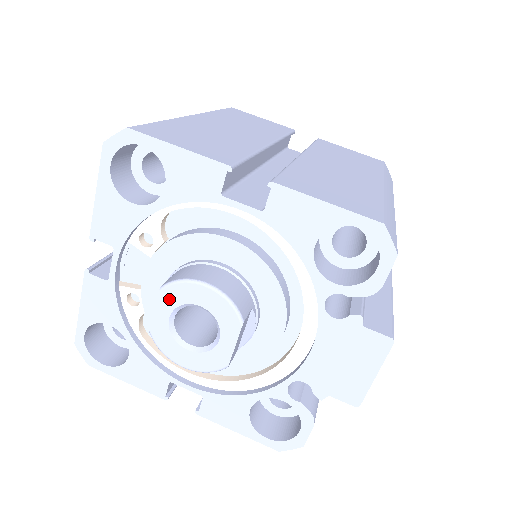
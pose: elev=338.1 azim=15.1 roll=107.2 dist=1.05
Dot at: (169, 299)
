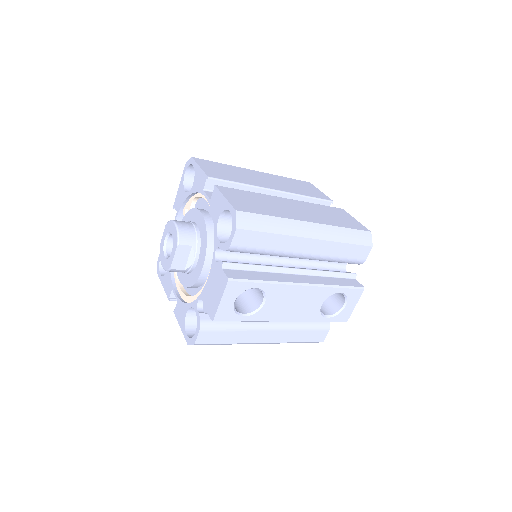
Dot at: (167, 229)
